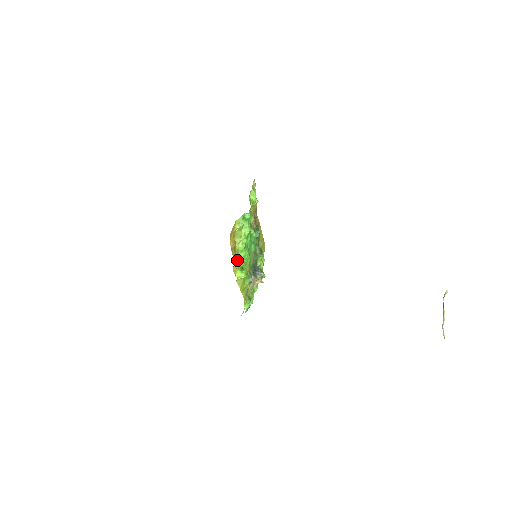
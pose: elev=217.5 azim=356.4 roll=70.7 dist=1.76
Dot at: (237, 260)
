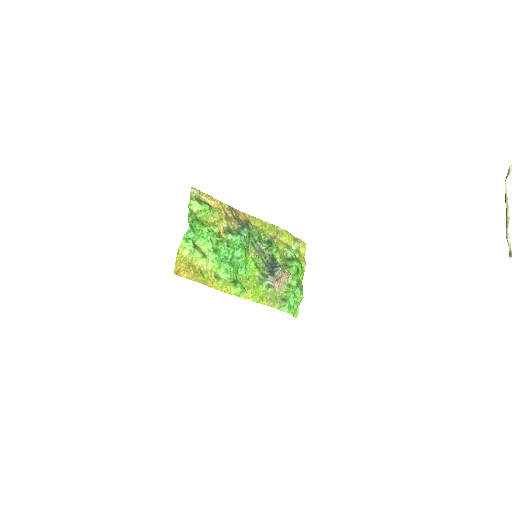
Dot at: (218, 280)
